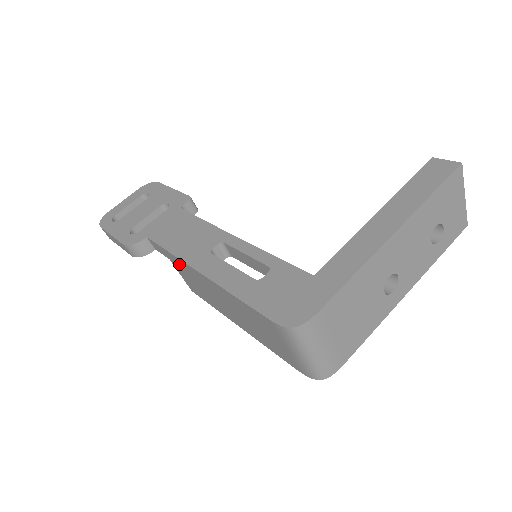
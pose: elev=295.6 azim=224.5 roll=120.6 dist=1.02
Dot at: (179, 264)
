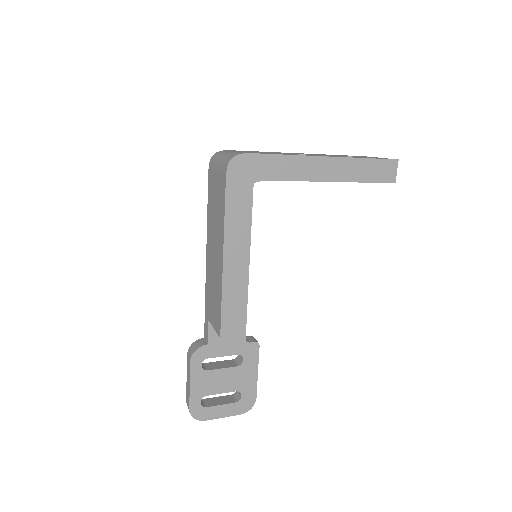
Dot at: (208, 299)
